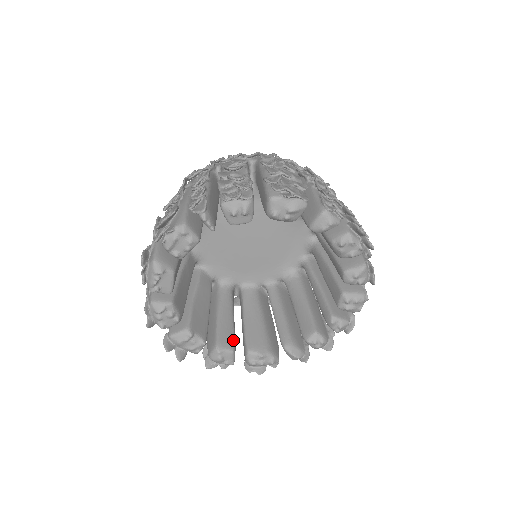
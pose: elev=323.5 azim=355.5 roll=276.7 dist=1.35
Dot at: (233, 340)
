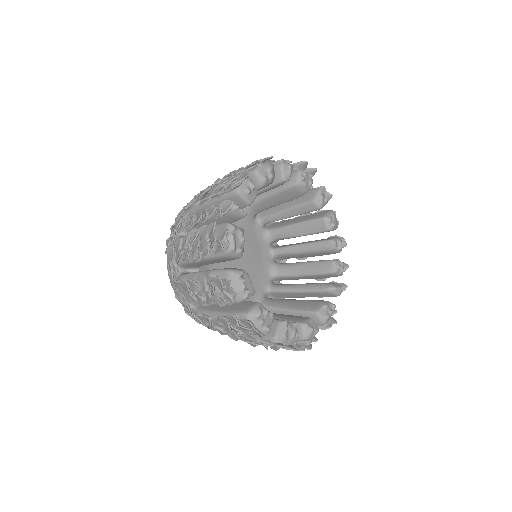
Dot at: (302, 317)
